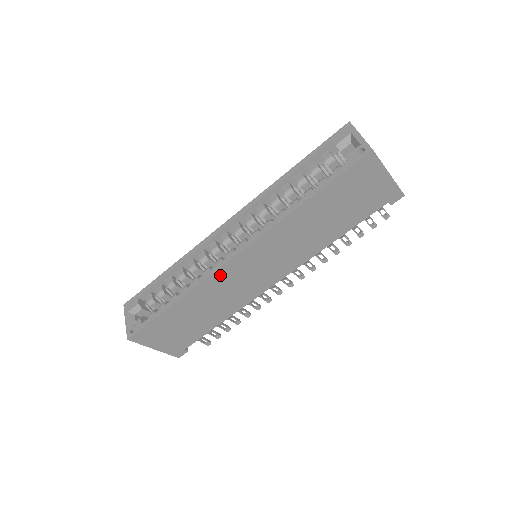
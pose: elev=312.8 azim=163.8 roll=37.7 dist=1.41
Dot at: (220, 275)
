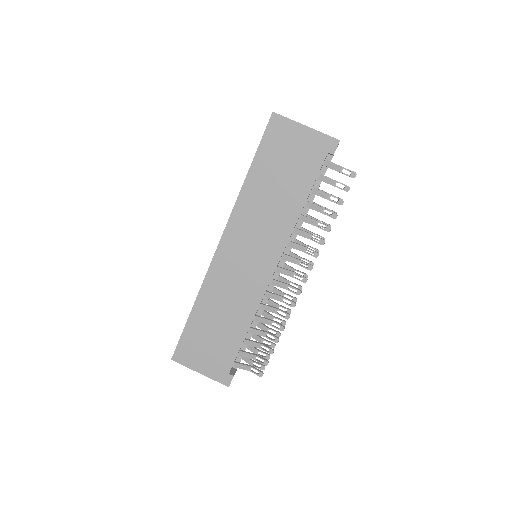
Dot at: (216, 270)
